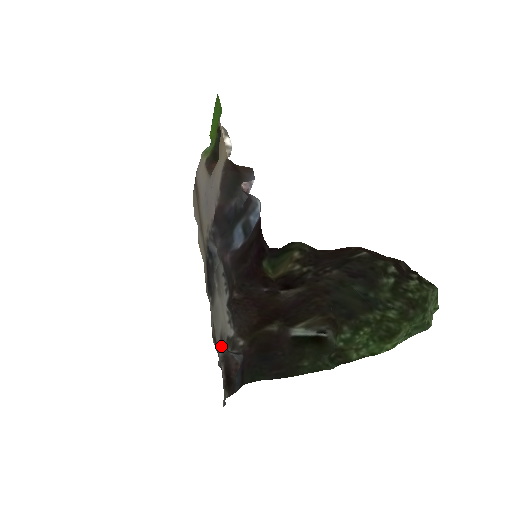
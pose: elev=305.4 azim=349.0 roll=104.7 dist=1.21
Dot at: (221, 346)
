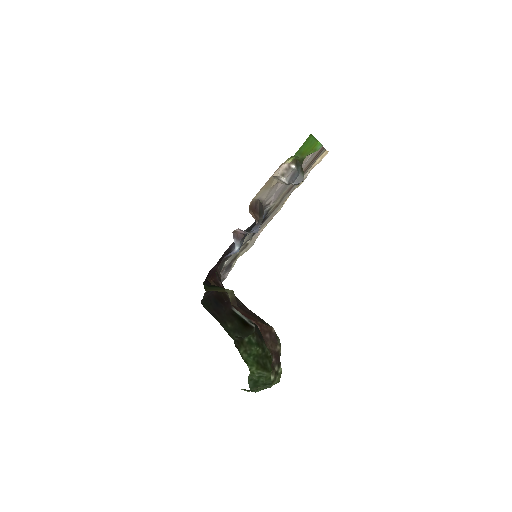
Dot at: occluded
